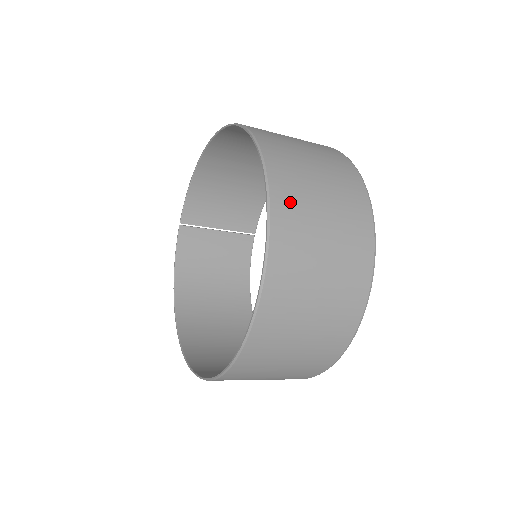
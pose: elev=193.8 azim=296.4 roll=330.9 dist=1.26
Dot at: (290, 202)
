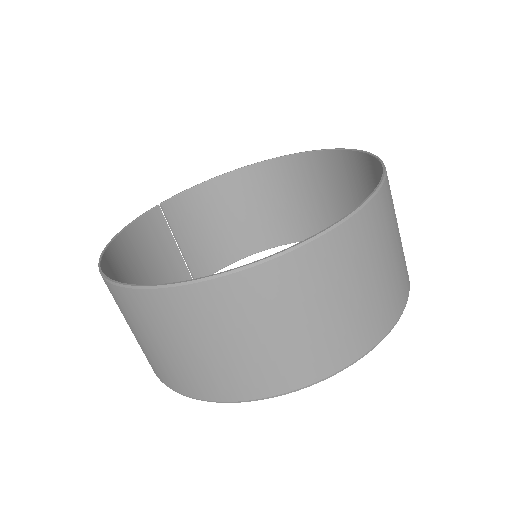
Dot at: occluded
